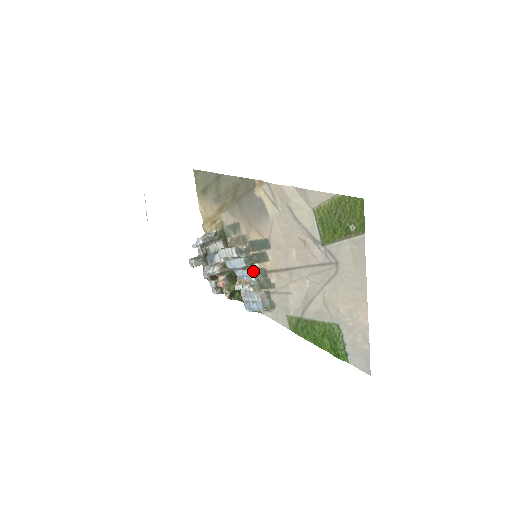
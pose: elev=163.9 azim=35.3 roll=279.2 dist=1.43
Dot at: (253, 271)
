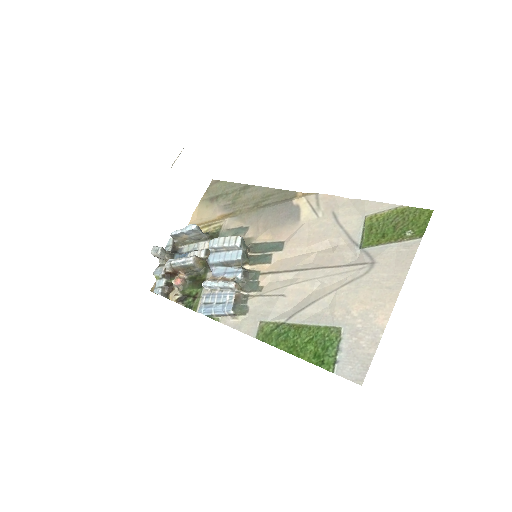
Dot at: (243, 269)
